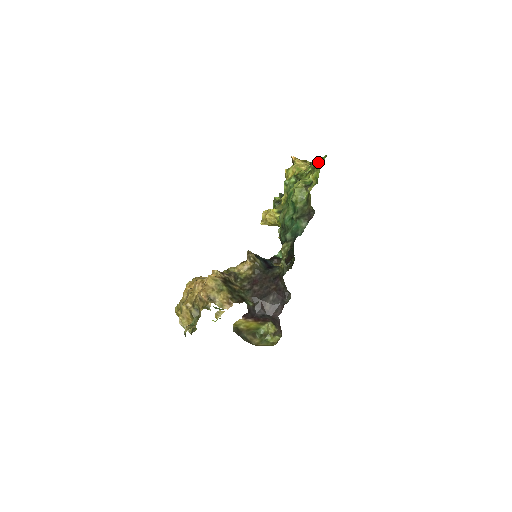
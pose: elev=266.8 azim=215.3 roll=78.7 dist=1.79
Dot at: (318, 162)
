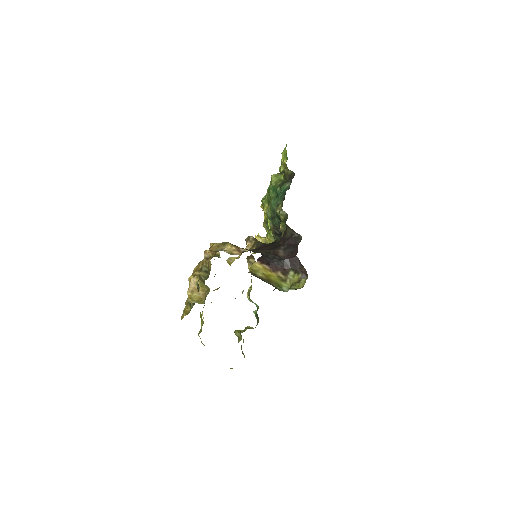
Dot at: occluded
